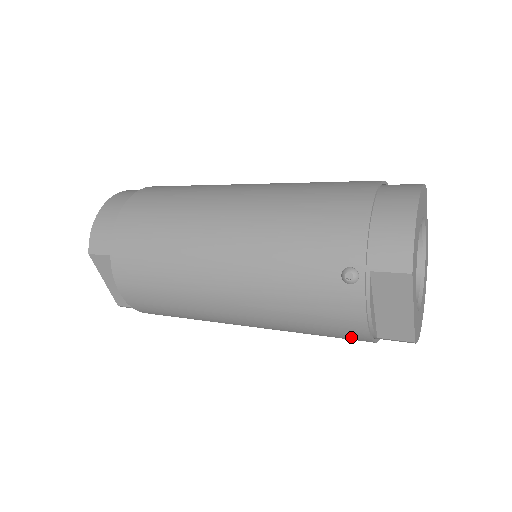
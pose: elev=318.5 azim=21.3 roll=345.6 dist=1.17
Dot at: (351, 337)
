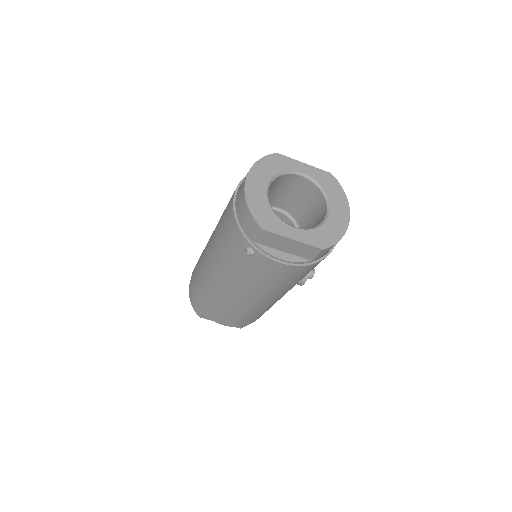
Dot at: (301, 271)
